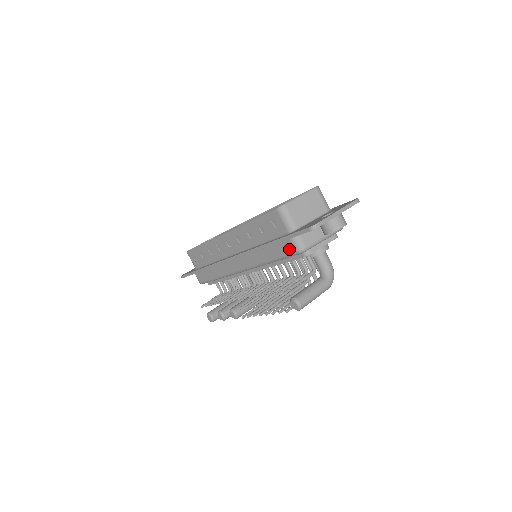
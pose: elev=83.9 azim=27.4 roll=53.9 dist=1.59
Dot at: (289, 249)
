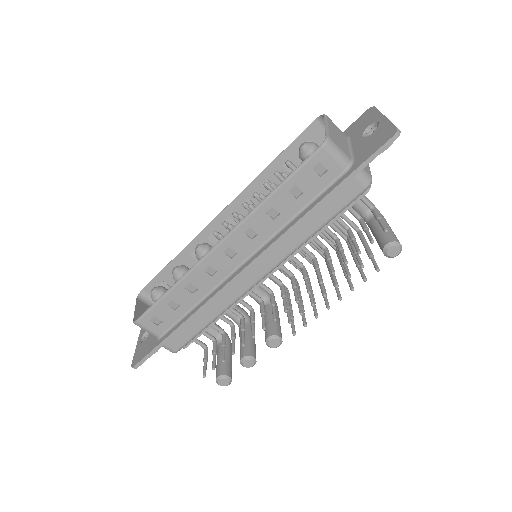
Dot at: (353, 191)
